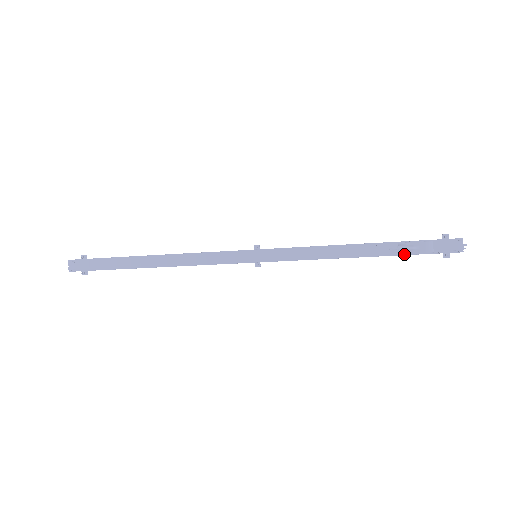
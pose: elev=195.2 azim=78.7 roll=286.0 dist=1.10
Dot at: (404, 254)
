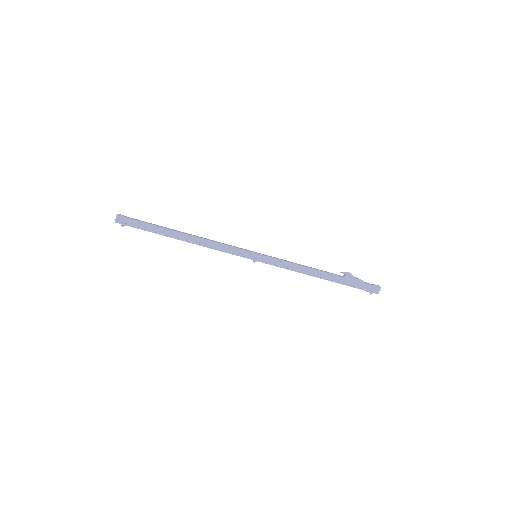
Dot at: (348, 278)
